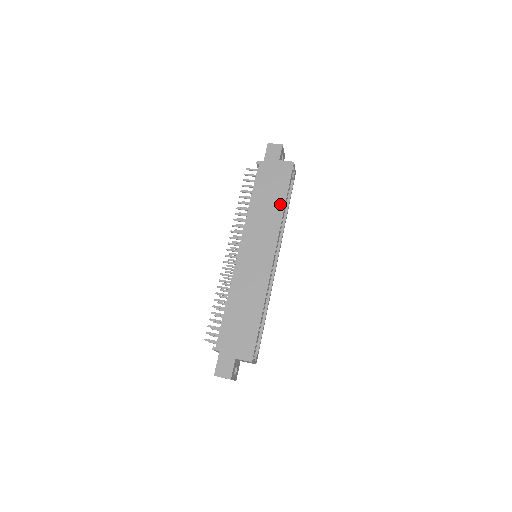
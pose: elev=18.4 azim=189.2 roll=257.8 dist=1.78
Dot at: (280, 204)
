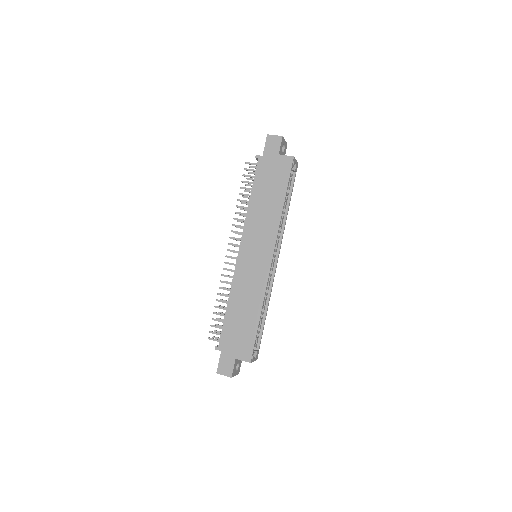
Dot at: (279, 204)
